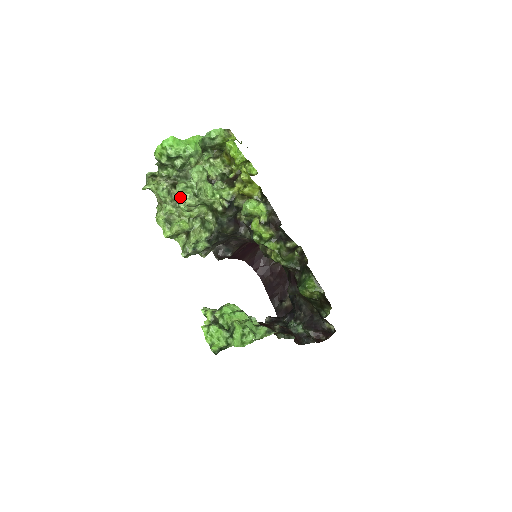
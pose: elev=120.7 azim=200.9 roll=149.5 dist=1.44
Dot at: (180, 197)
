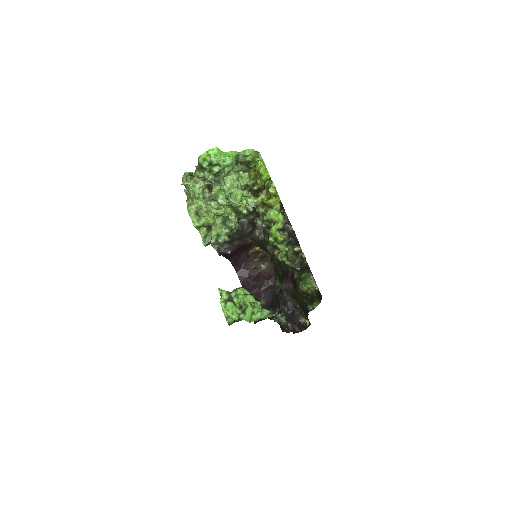
Dot at: (215, 196)
